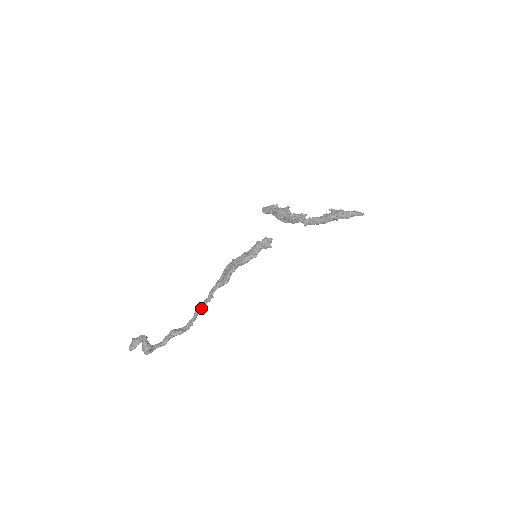
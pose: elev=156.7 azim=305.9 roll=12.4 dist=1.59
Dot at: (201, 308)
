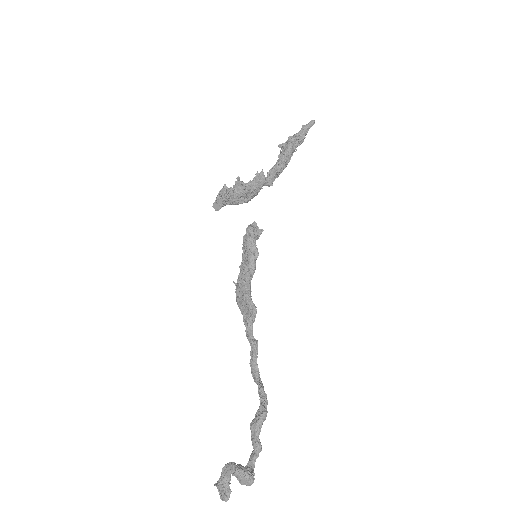
Dot at: (256, 367)
